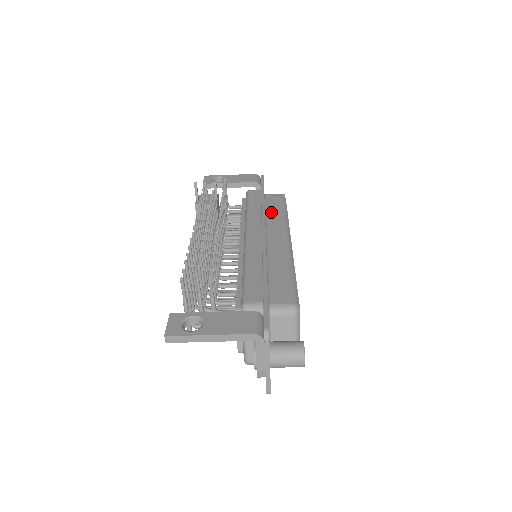
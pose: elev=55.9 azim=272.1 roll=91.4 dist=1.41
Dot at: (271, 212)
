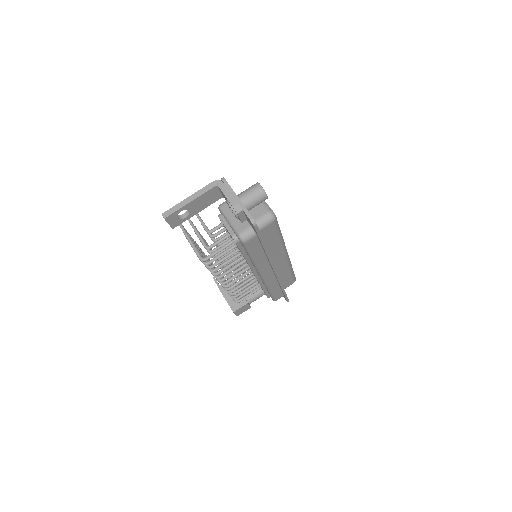
Dot at: occluded
